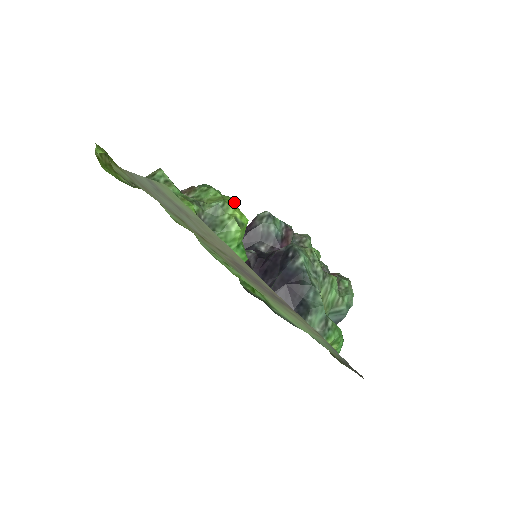
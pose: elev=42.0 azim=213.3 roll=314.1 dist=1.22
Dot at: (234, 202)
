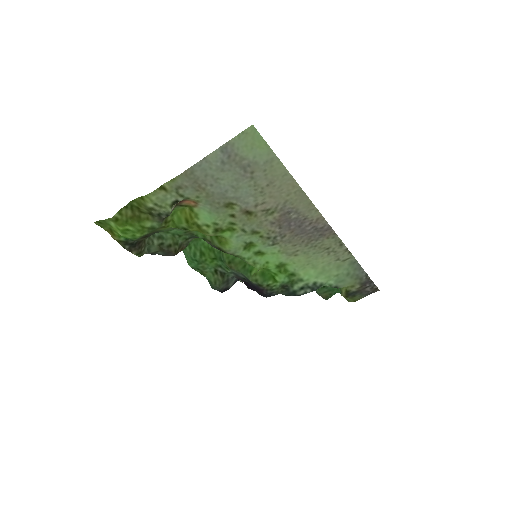
Dot at: occluded
